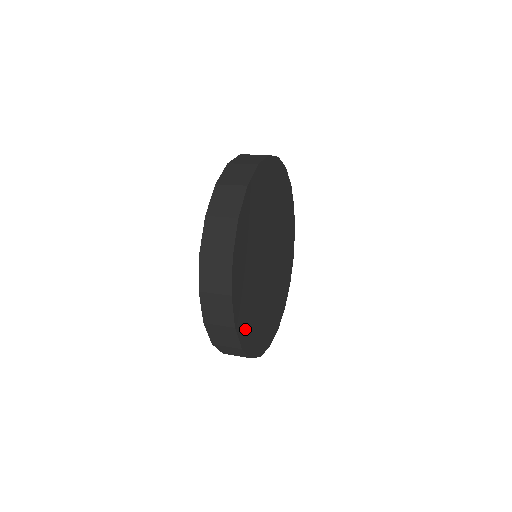
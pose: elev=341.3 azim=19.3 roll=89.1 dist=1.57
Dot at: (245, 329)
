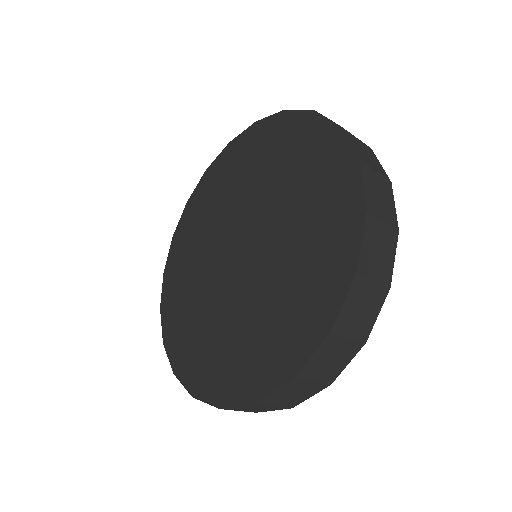
Dot at: occluded
